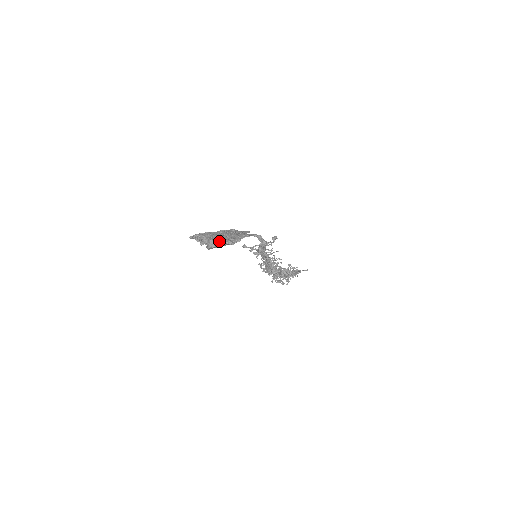
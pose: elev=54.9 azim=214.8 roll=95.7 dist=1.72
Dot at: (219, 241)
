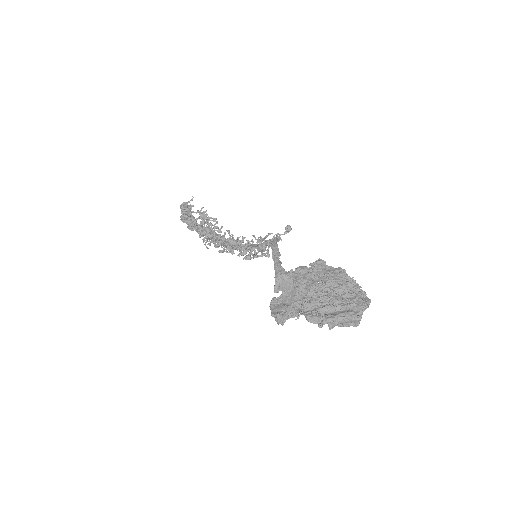
Dot at: (362, 312)
